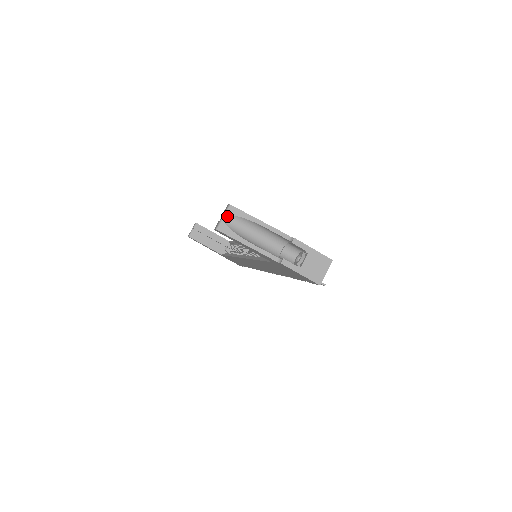
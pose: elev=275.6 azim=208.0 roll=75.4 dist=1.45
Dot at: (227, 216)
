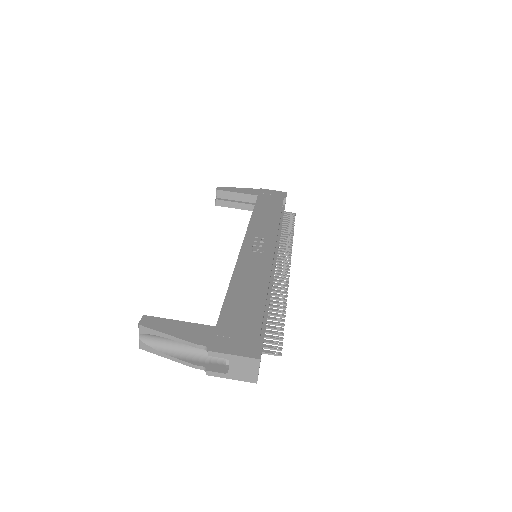
Dot at: (142, 335)
